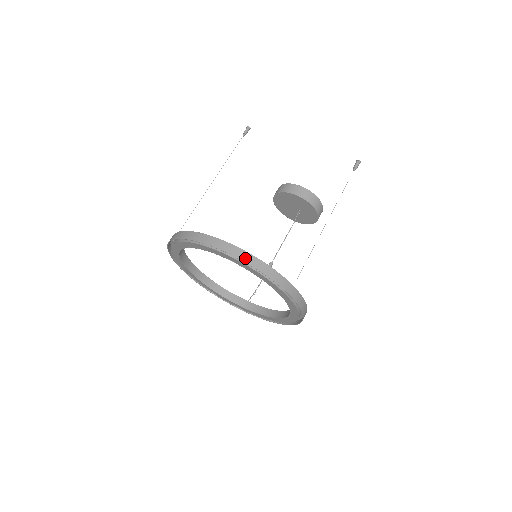
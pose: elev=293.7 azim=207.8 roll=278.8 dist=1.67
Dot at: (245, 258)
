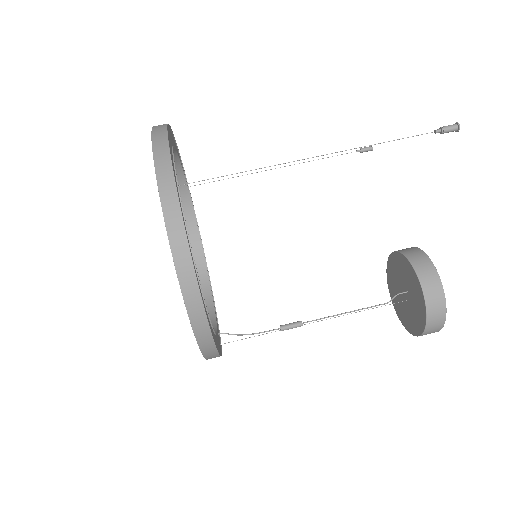
Dot at: (158, 128)
